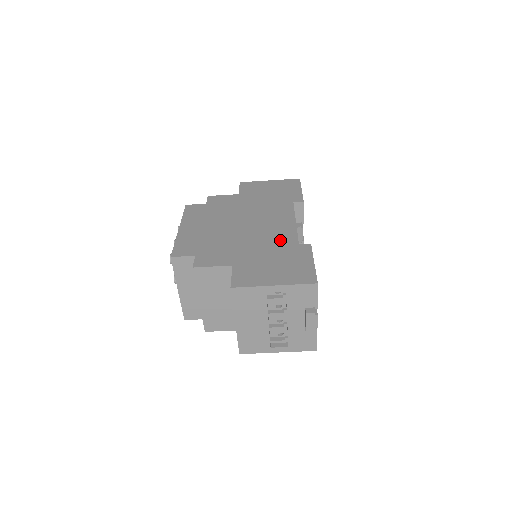
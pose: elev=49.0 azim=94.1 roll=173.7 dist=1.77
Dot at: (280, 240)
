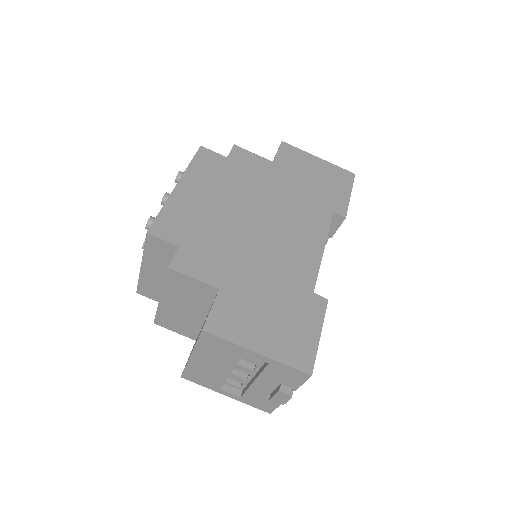
Dot at: (294, 273)
